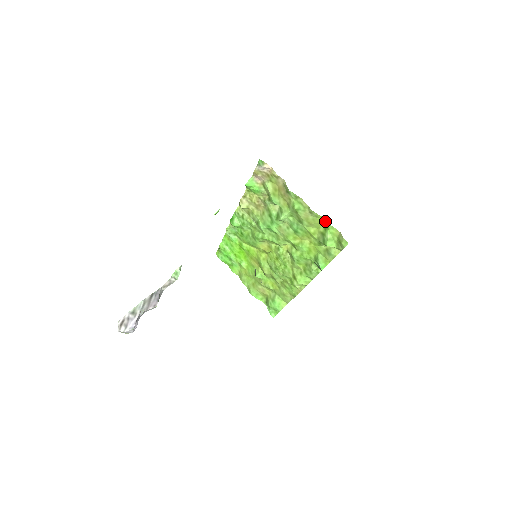
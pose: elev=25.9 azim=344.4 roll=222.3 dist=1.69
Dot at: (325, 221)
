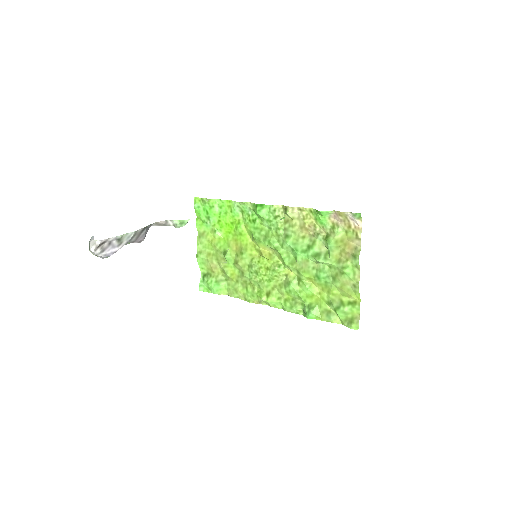
Dot at: (357, 299)
